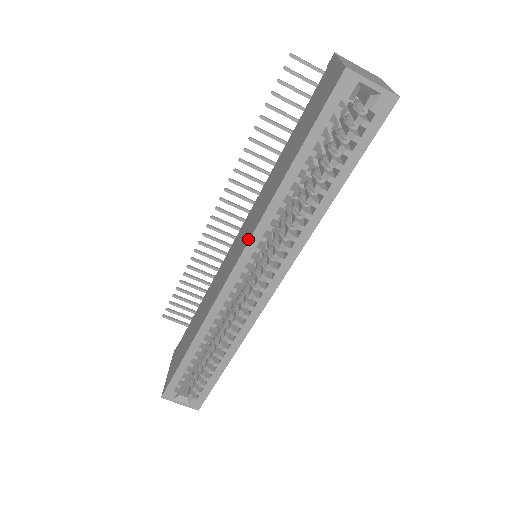
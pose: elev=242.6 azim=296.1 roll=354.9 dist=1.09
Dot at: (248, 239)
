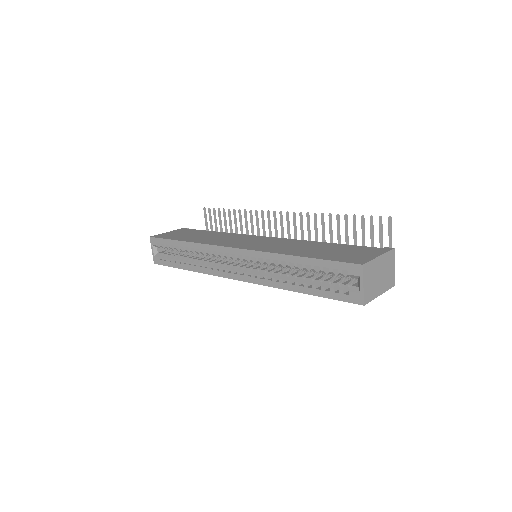
Dot at: (254, 249)
